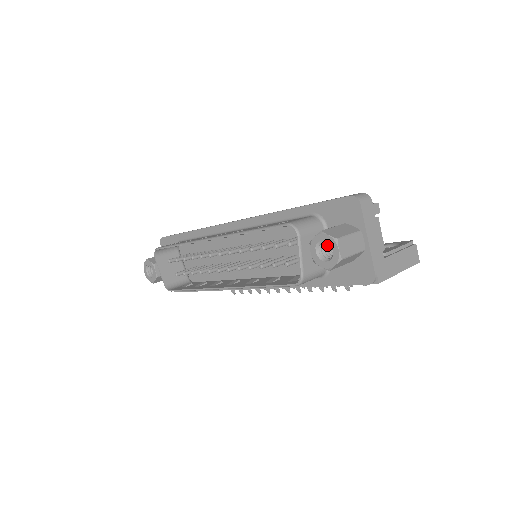
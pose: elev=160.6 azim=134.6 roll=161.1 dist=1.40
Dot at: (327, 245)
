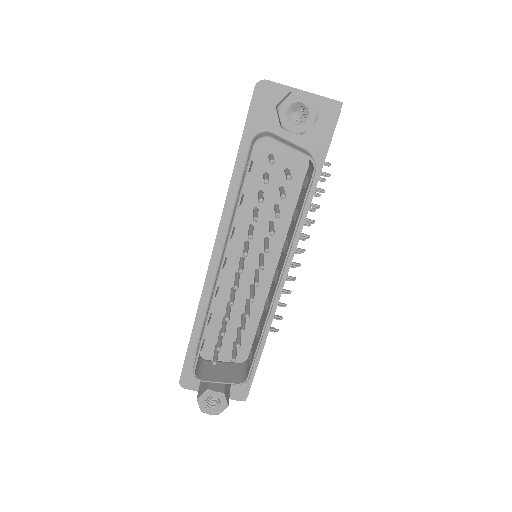
Dot at: (291, 120)
